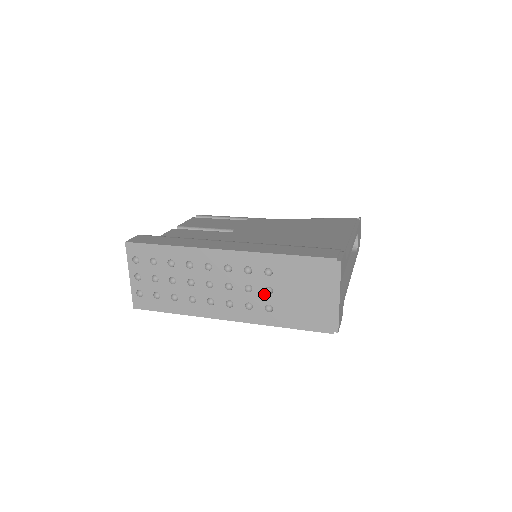
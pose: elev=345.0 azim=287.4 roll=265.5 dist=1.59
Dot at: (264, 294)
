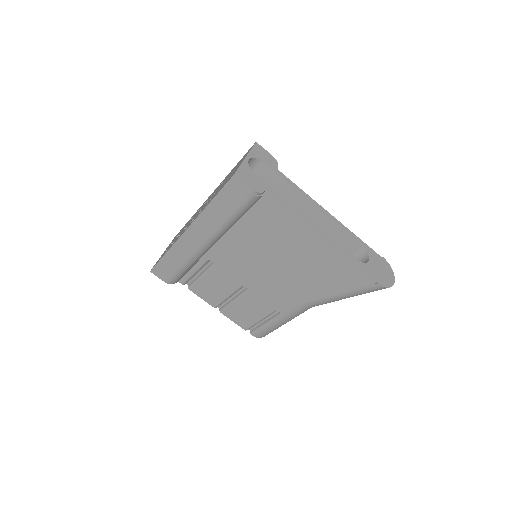
Dot at: occluded
